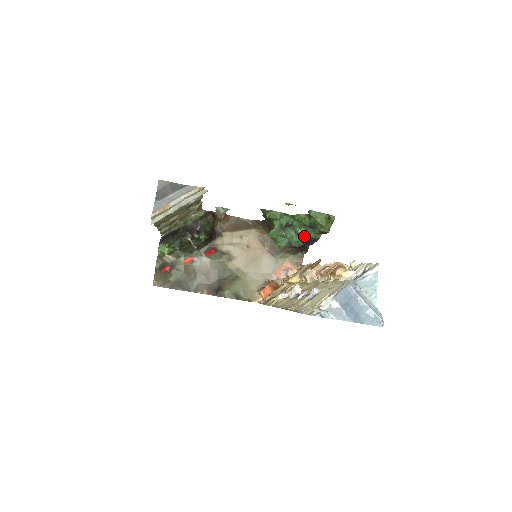
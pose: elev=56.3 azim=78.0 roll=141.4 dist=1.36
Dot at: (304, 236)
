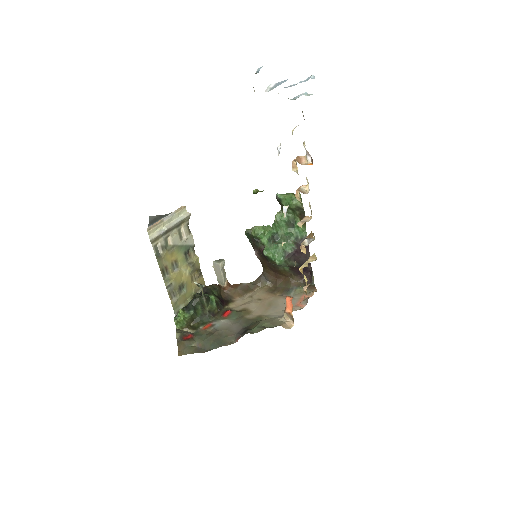
Dot at: (293, 239)
